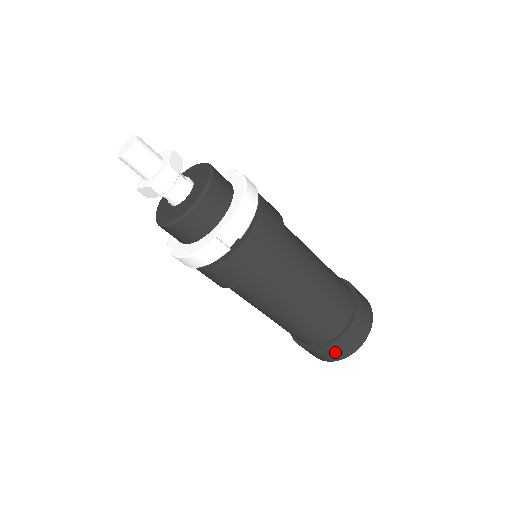
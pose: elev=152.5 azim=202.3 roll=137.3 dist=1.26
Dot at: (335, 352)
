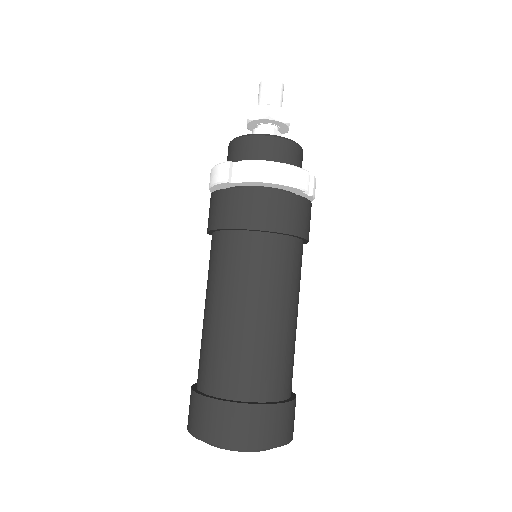
Dot at: (195, 413)
